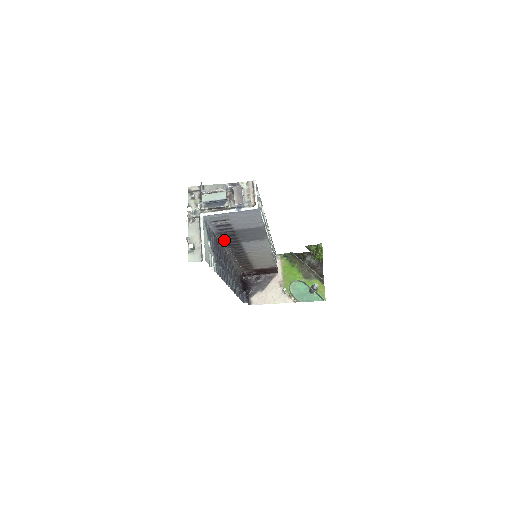
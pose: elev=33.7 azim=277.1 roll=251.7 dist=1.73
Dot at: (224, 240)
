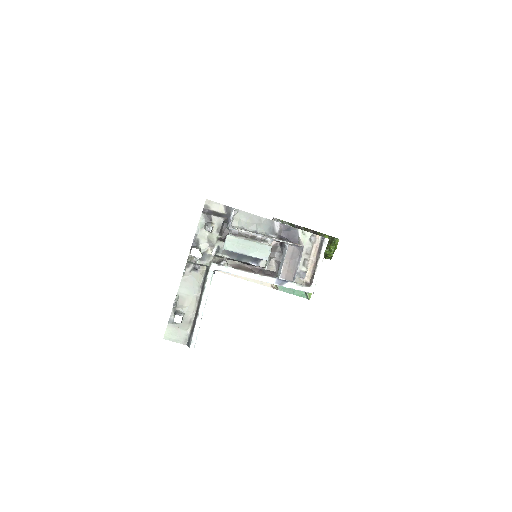
Dot at: occluded
